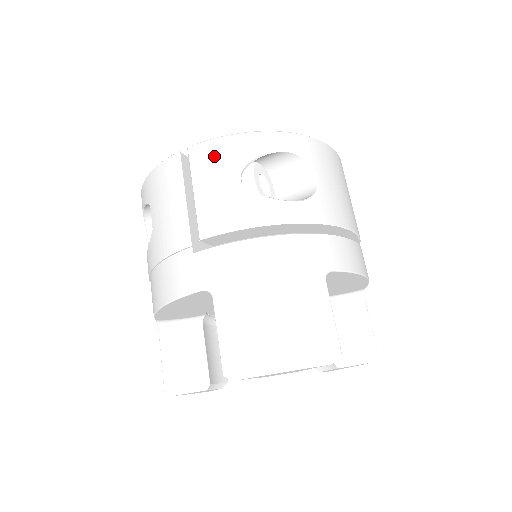
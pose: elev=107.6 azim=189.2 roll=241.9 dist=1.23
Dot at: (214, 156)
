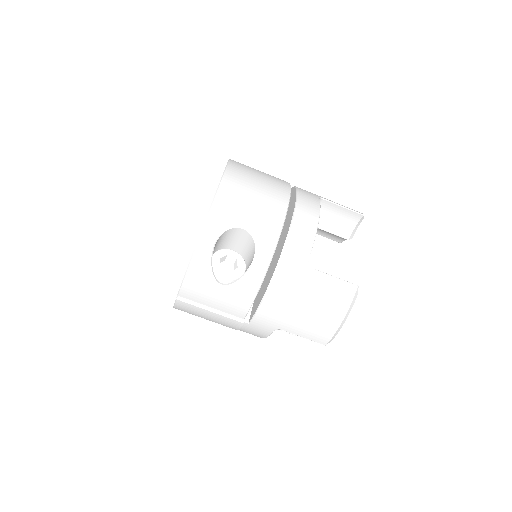
Dot at: (195, 289)
